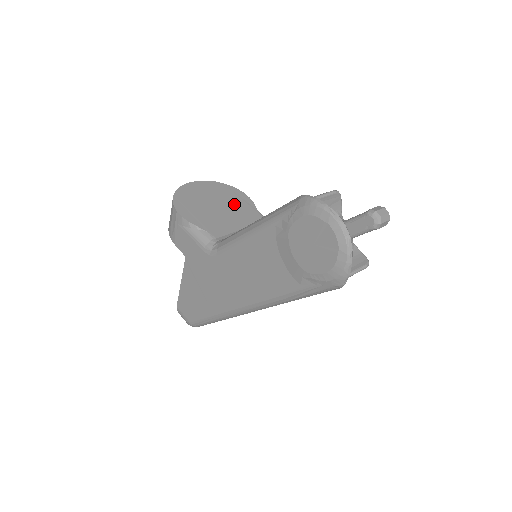
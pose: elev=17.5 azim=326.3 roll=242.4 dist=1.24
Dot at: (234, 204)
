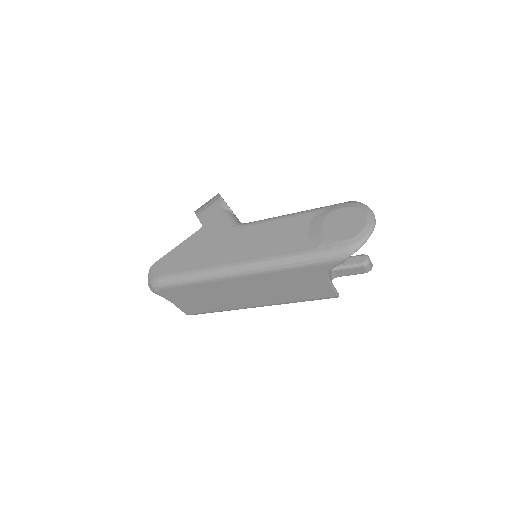
Dot at: occluded
